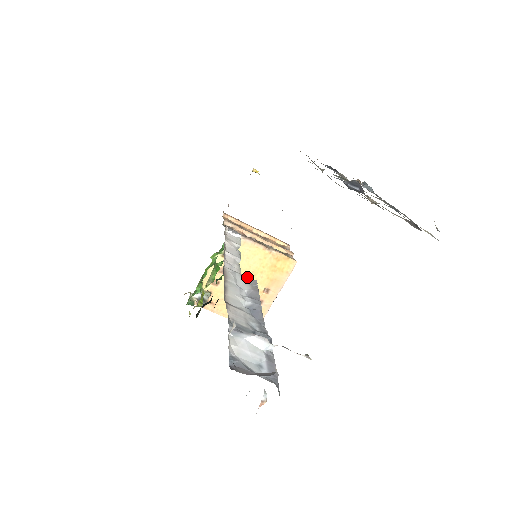
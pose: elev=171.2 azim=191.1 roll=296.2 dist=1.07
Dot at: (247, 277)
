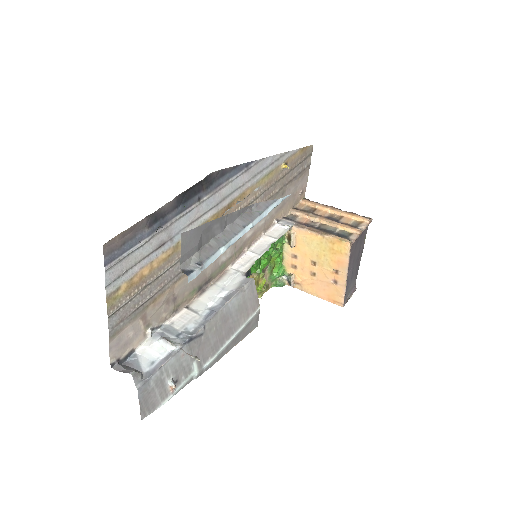
Dot at: (315, 260)
